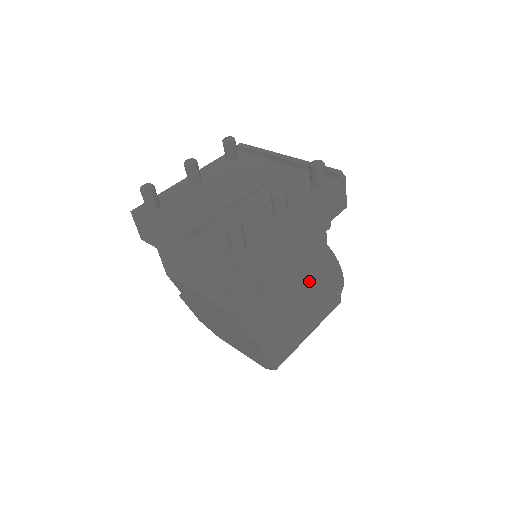
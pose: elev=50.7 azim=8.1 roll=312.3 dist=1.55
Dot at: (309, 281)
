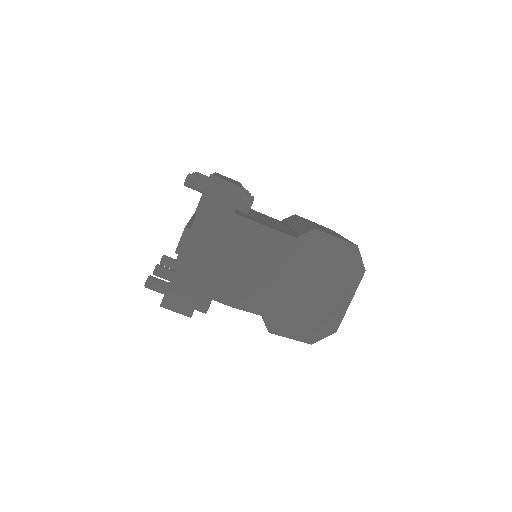
Dot at: (291, 222)
